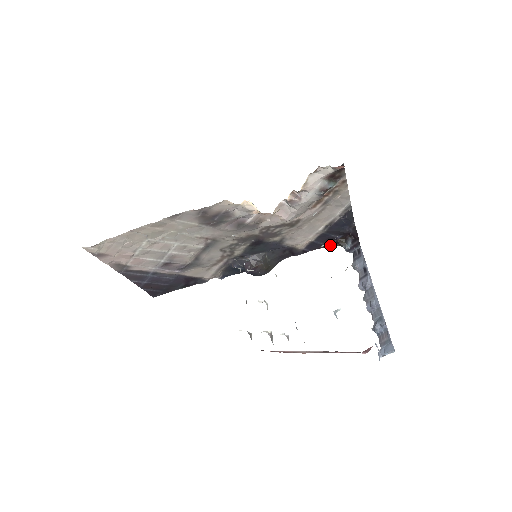
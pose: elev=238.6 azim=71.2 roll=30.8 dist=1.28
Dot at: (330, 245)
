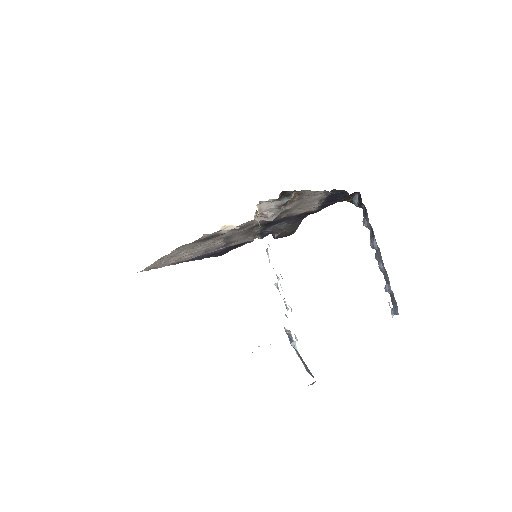
Dot at: (341, 201)
